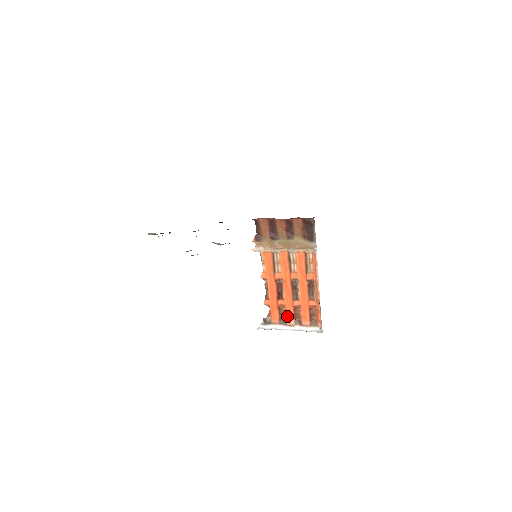
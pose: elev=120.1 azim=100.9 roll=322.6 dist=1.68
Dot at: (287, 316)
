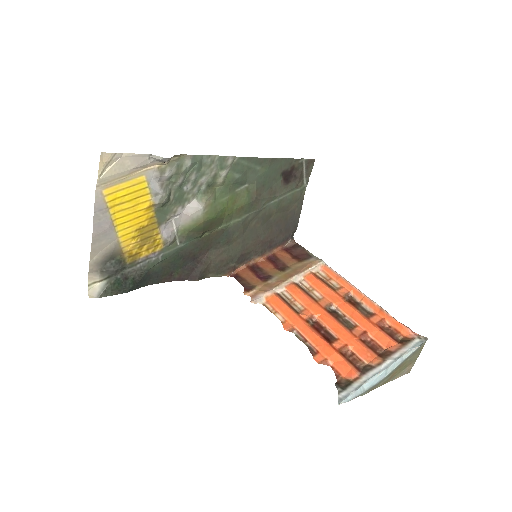
Dot at: (363, 358)
